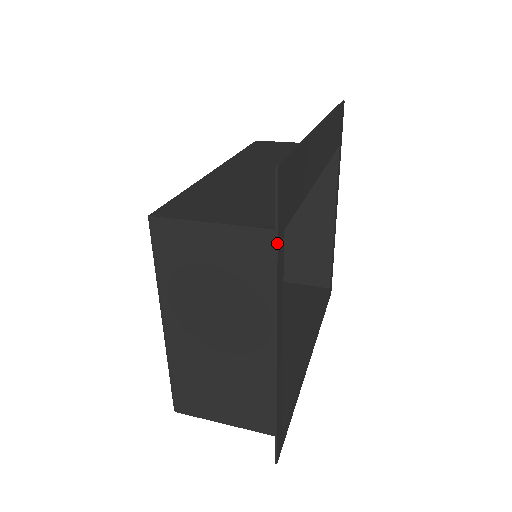
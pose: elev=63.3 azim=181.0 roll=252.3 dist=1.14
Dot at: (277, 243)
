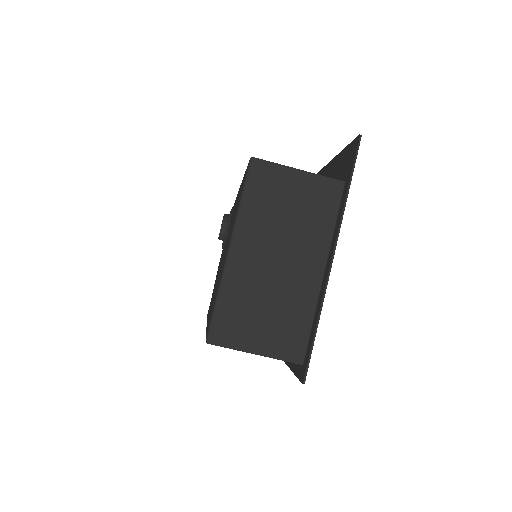
Dot at: occluded
